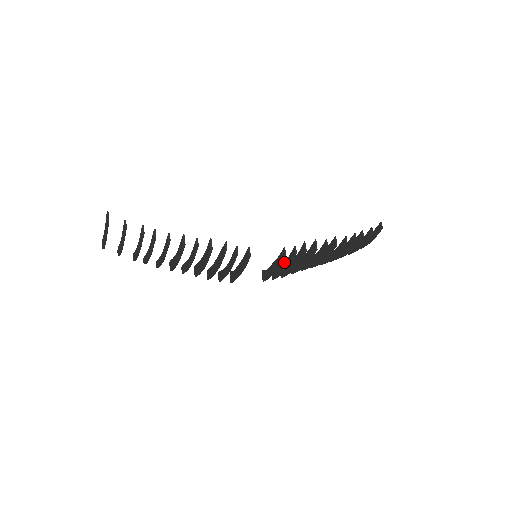
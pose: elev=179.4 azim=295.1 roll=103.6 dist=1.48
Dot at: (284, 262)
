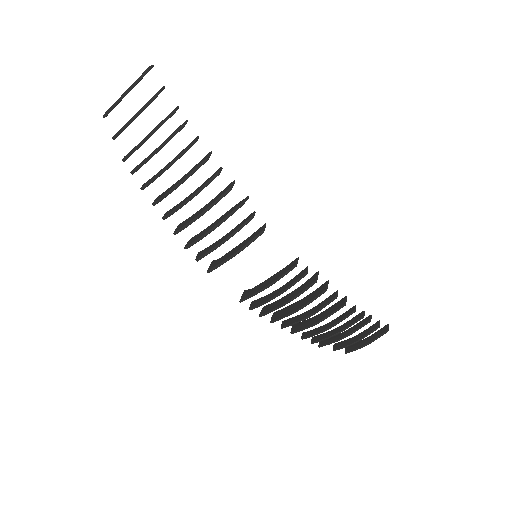
Dot at: occluded
